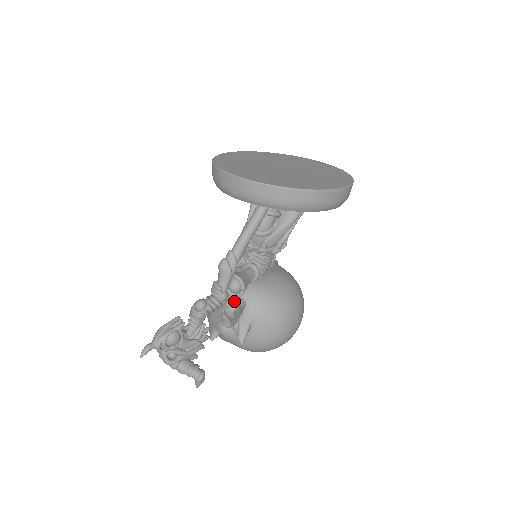
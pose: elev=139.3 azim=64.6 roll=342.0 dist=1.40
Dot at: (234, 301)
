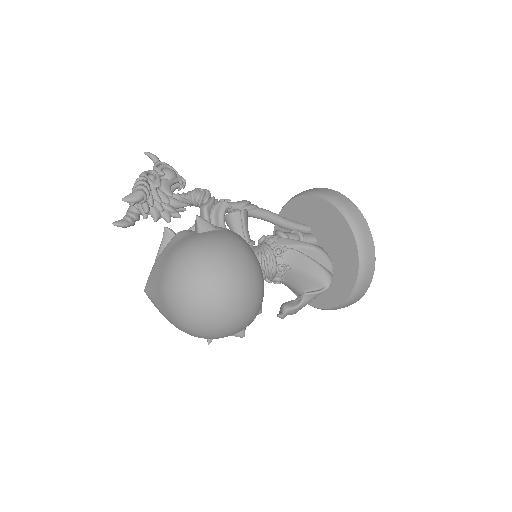
Dot at: occluded
